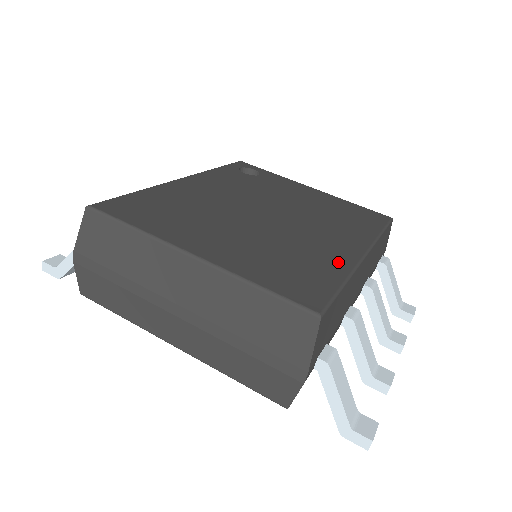
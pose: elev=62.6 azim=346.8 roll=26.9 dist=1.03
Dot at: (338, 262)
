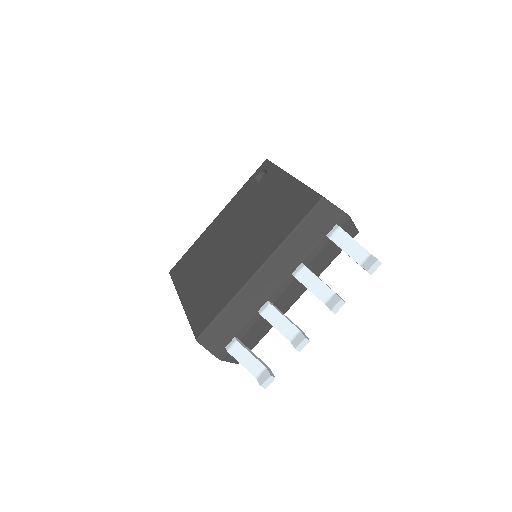
Dot at: (234, 288)
